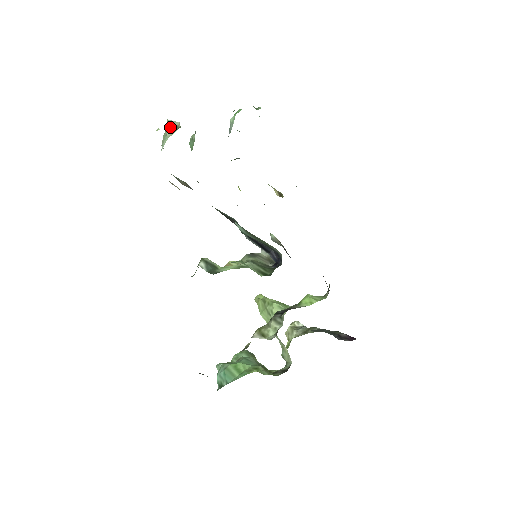
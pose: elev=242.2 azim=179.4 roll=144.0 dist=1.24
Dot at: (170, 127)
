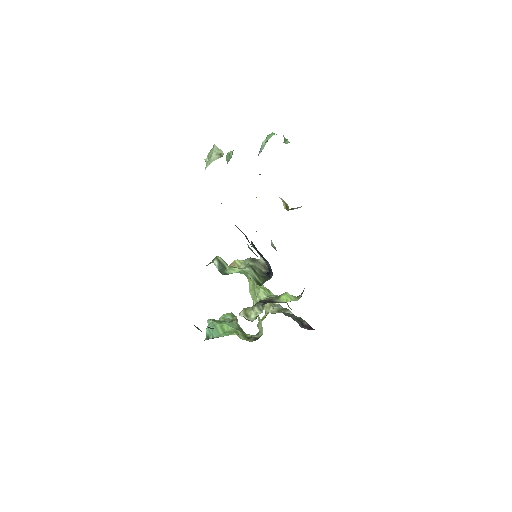
Dot at: (215, 151)
